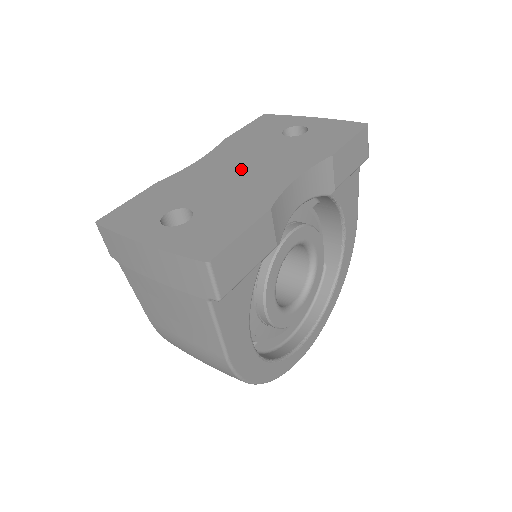
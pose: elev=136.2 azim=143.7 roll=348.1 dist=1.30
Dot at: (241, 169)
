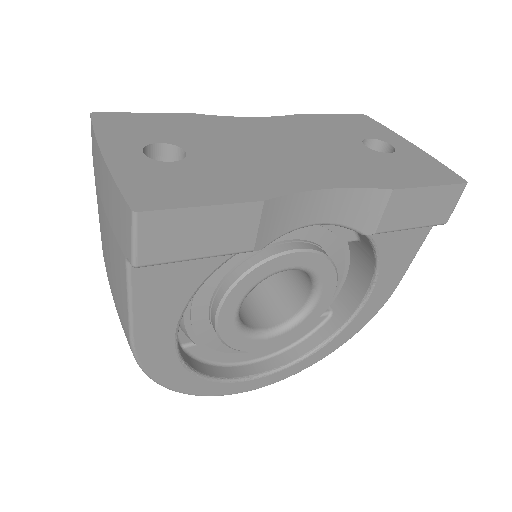
Dot at: (282, 147)
